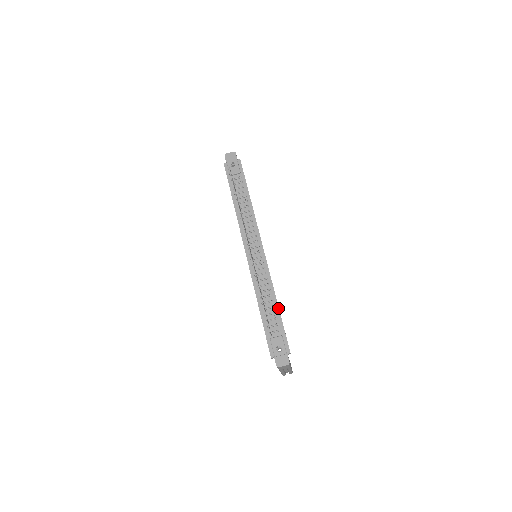
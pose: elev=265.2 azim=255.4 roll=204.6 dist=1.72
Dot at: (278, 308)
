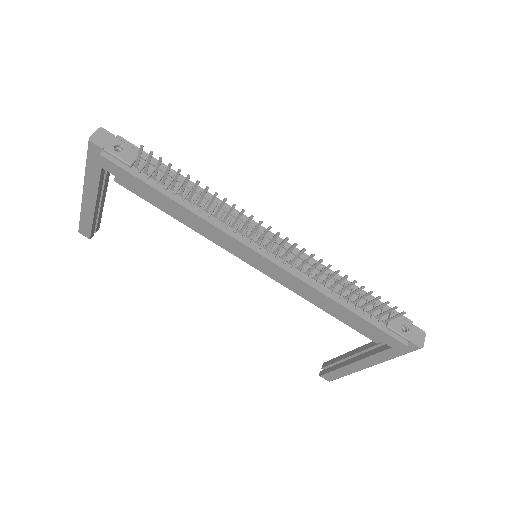
Dot at: (357, 287)
